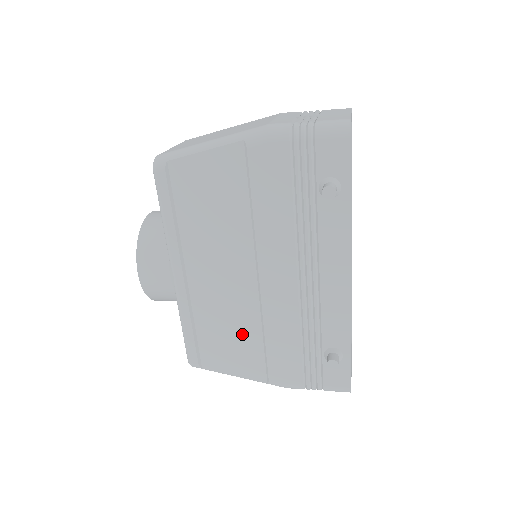
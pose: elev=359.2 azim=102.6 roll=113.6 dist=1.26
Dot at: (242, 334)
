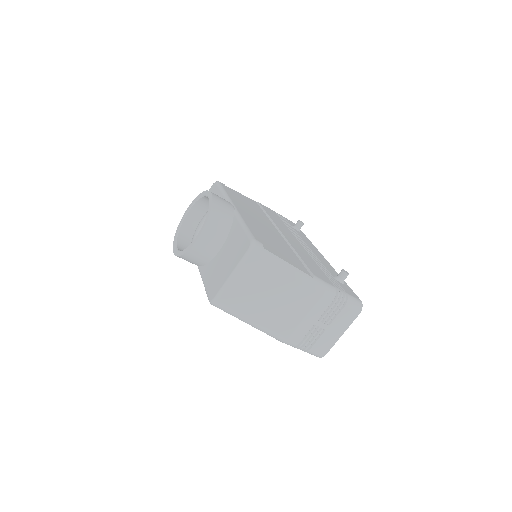
Dot at: (283, 248)
